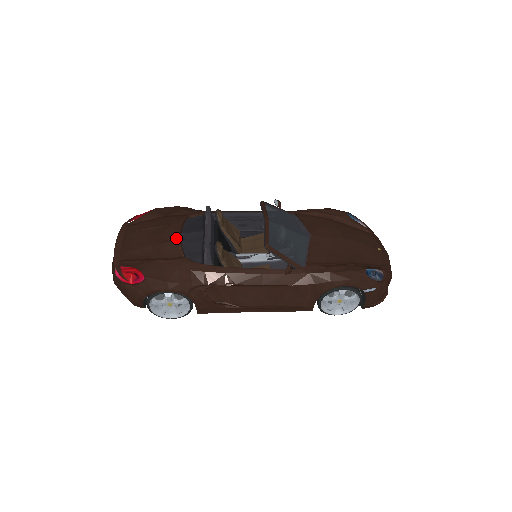
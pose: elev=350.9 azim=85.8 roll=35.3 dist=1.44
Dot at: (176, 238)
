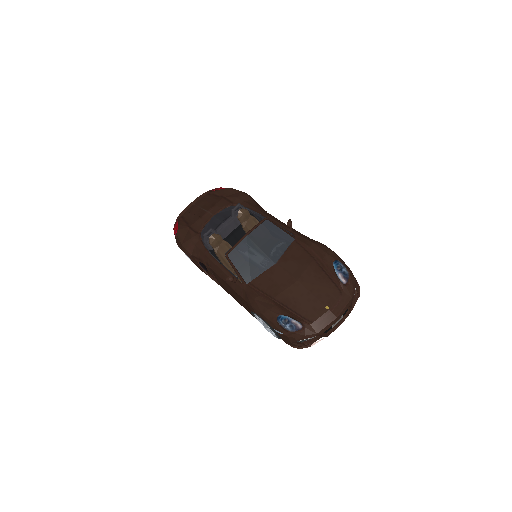
Dot at: (207, 218)
